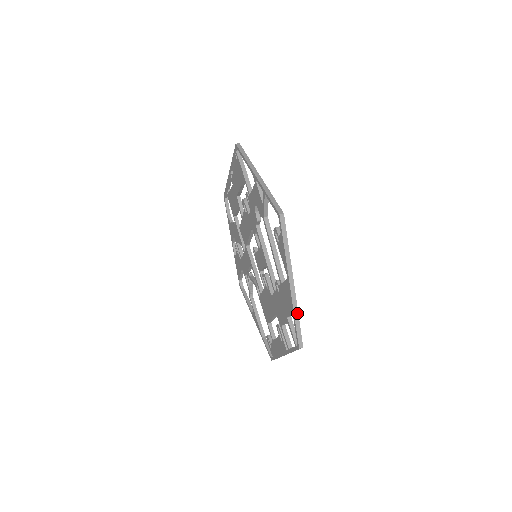
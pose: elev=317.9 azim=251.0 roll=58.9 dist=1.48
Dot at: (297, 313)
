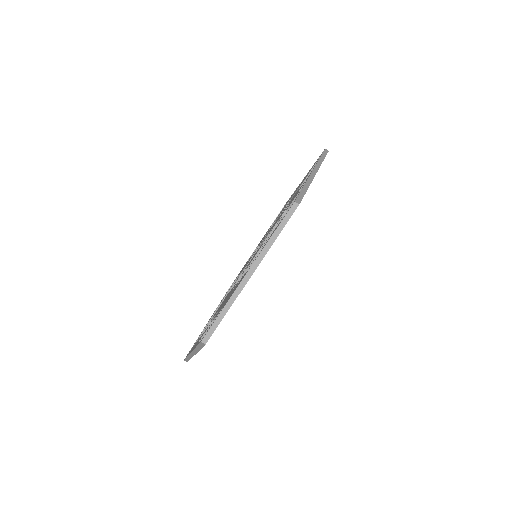
Dot at: (229, 306)
